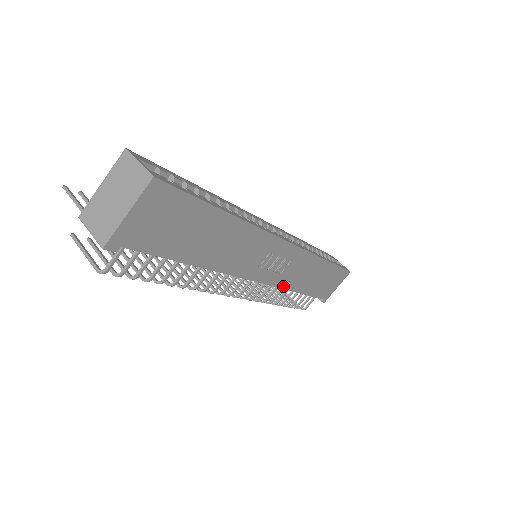
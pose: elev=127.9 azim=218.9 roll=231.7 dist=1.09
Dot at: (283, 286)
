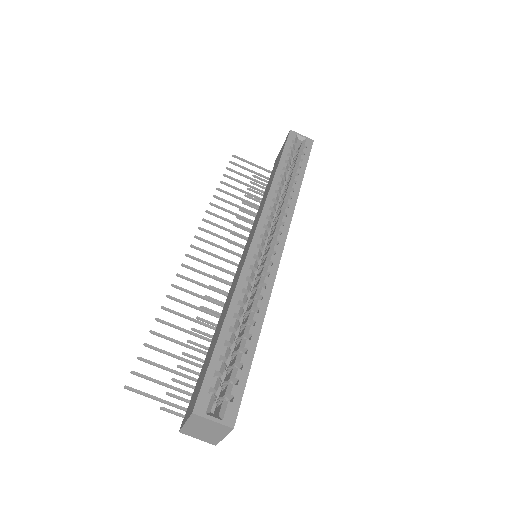
Dot at: occluded
